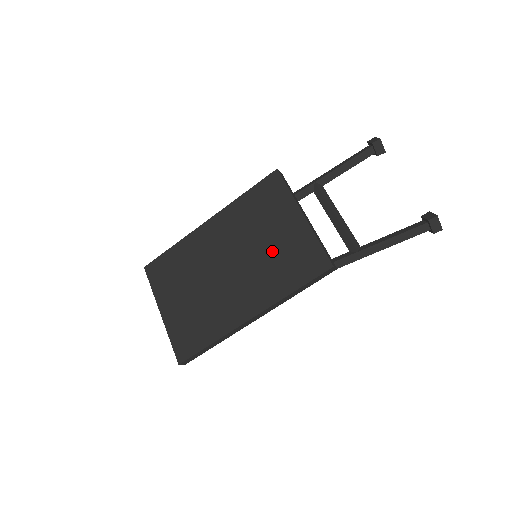
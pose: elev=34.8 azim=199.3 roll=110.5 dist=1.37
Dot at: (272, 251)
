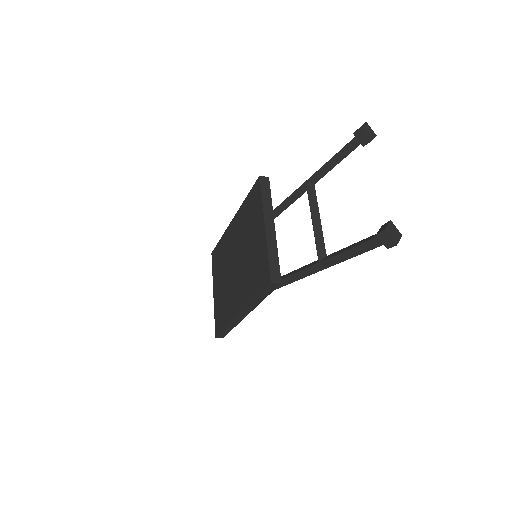
Dot at: (250, 257)
